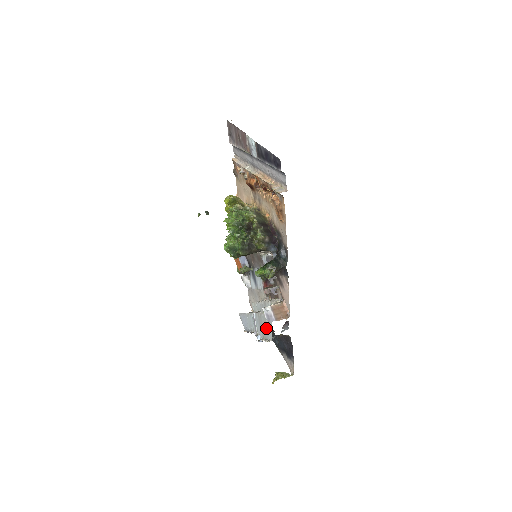
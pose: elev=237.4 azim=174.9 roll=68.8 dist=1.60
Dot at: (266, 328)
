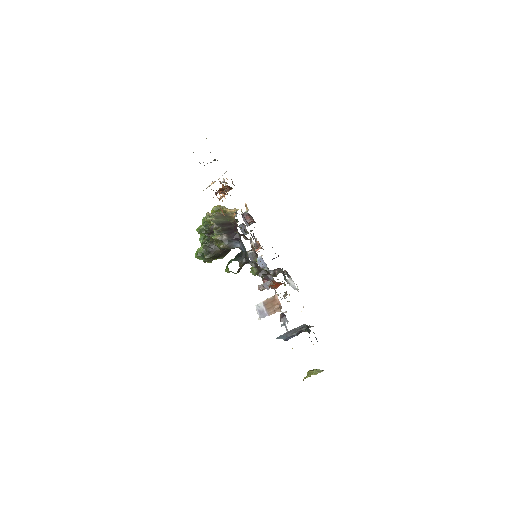
Dot at: occluded
